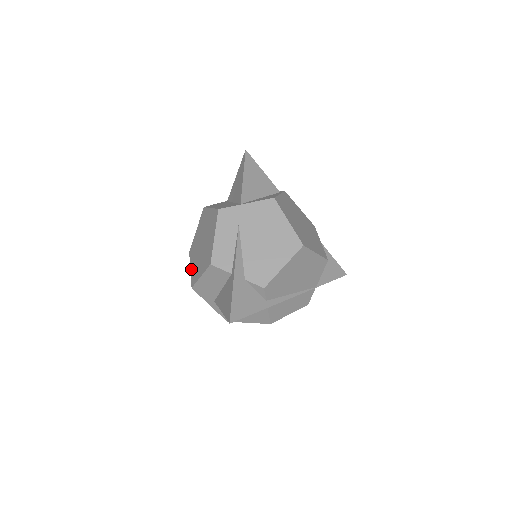
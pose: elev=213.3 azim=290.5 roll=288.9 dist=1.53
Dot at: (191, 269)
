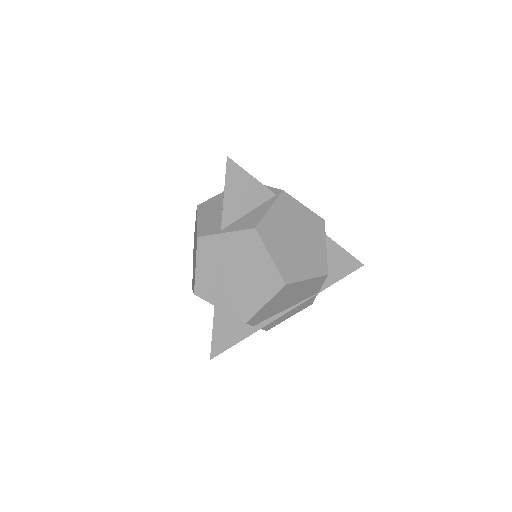
Dot at: occluded
